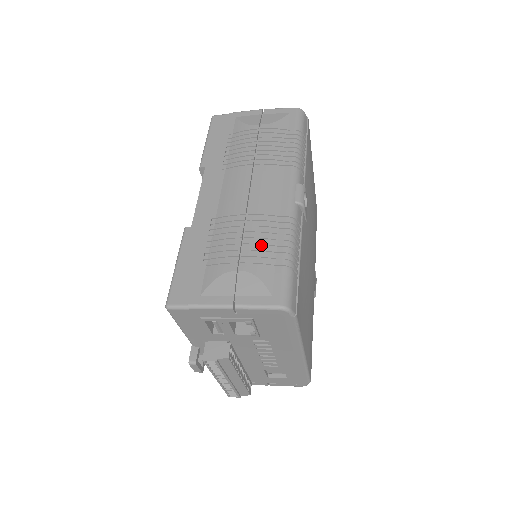
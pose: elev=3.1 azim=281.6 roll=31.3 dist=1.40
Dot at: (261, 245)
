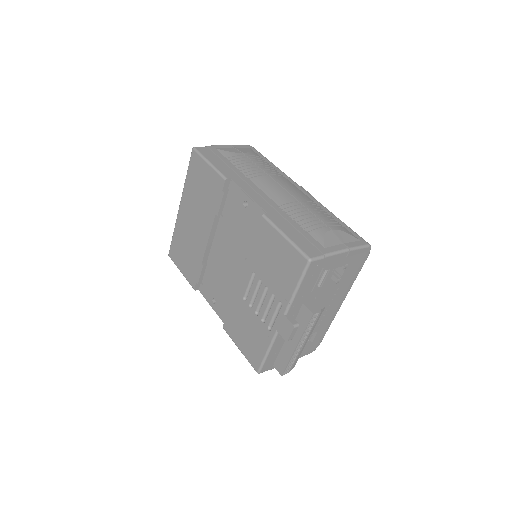
Dot at: (325, 216)
